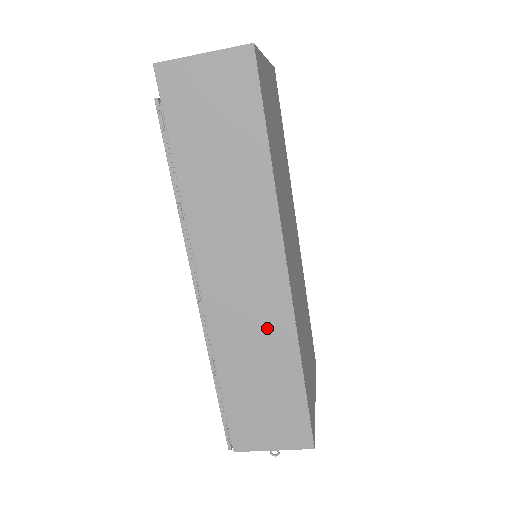
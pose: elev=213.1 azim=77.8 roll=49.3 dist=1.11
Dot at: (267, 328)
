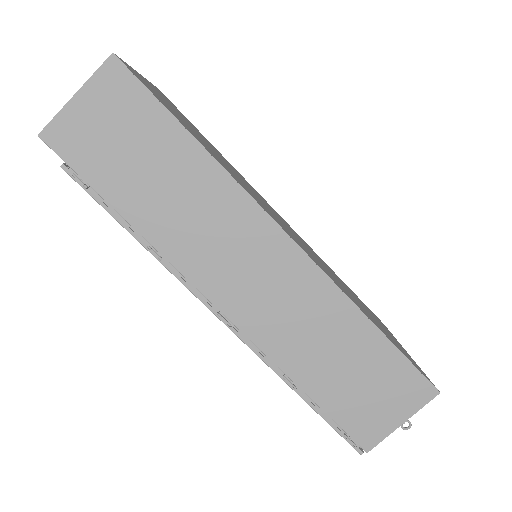
Dot at: (310, 306)
